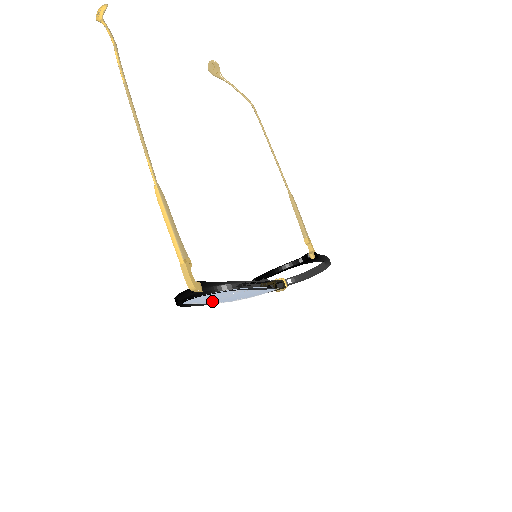
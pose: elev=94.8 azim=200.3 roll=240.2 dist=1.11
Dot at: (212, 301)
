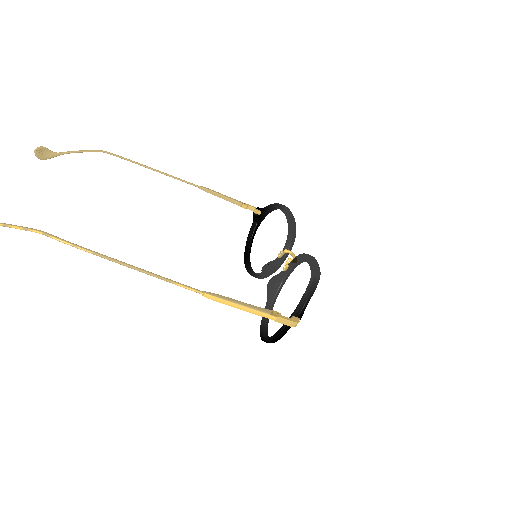
Dot at: occluded
